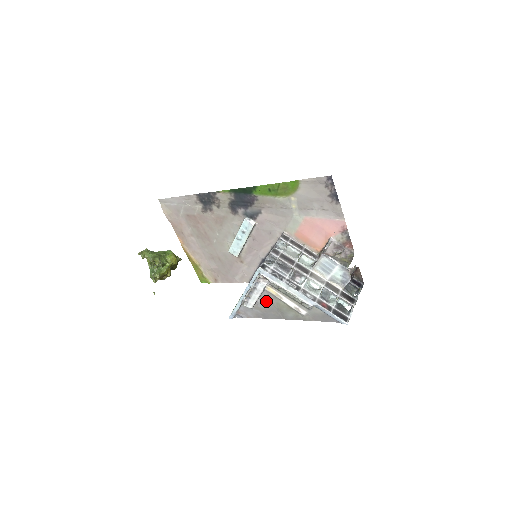
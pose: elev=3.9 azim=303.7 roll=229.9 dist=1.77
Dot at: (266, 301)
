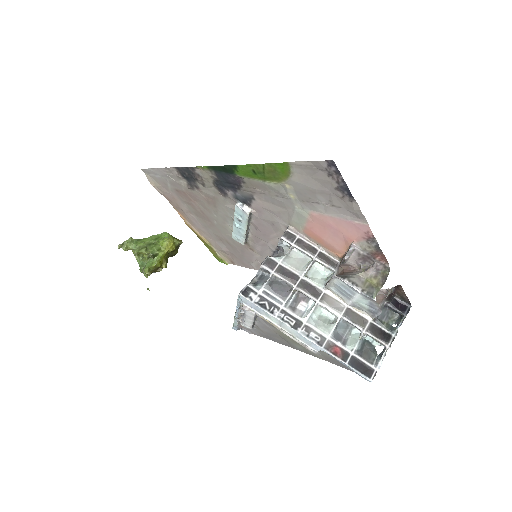
Dot at: (265, 326)
